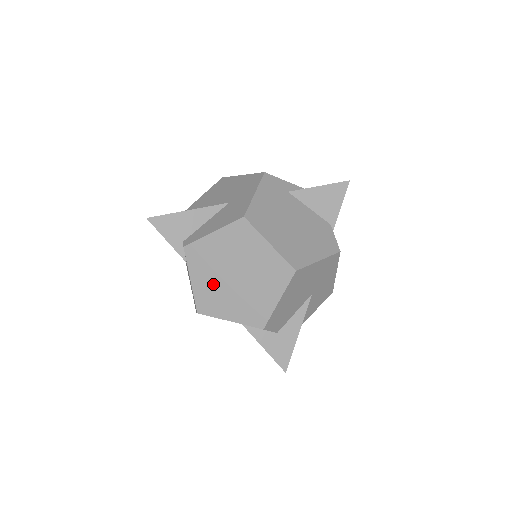
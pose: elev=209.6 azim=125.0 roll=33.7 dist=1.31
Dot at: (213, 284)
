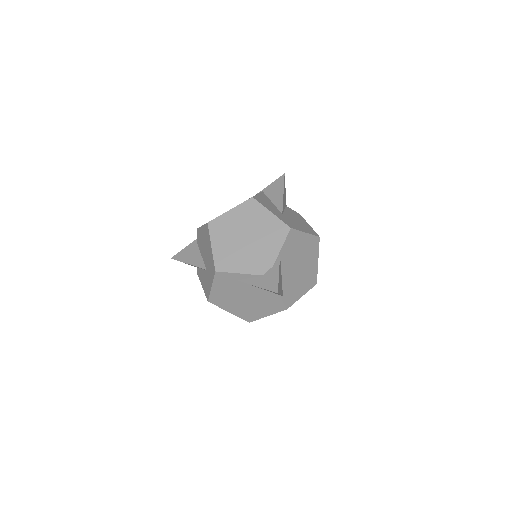
Dot at: occluded
